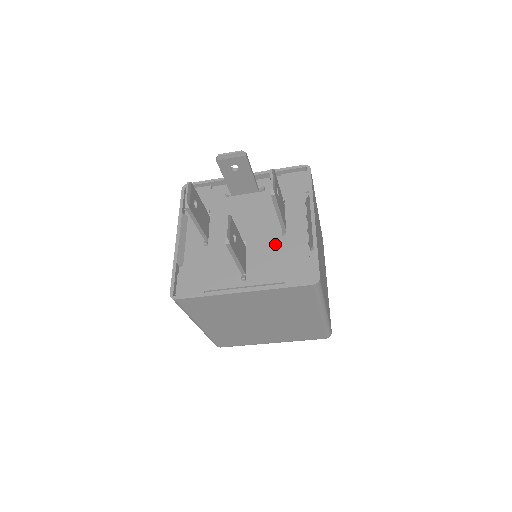
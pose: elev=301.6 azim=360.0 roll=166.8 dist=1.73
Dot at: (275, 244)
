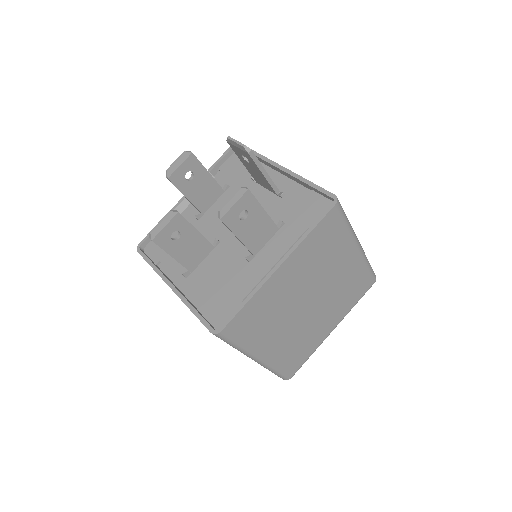
Dot at: (234, 263)
